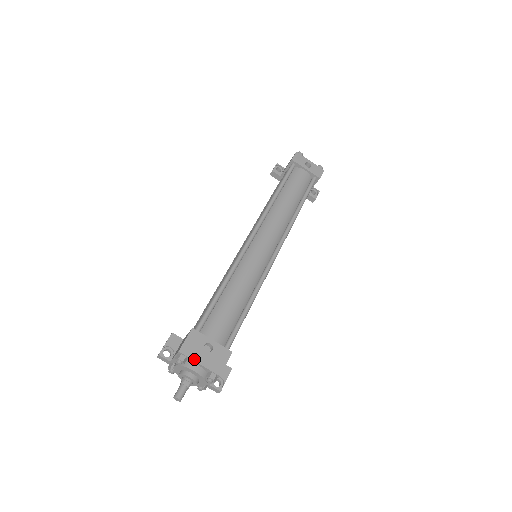
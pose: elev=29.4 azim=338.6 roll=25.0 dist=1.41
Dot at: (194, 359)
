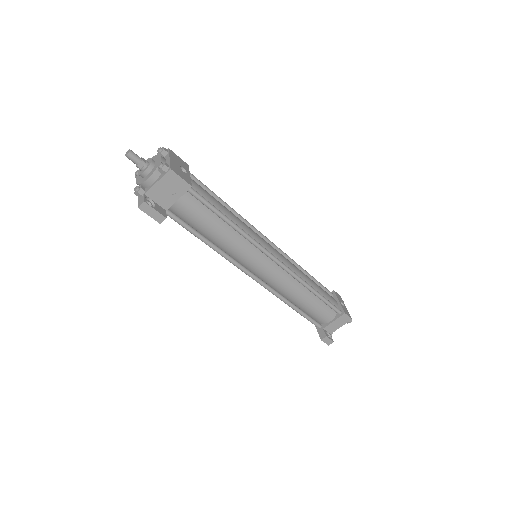
Dot at: (170, 156)
